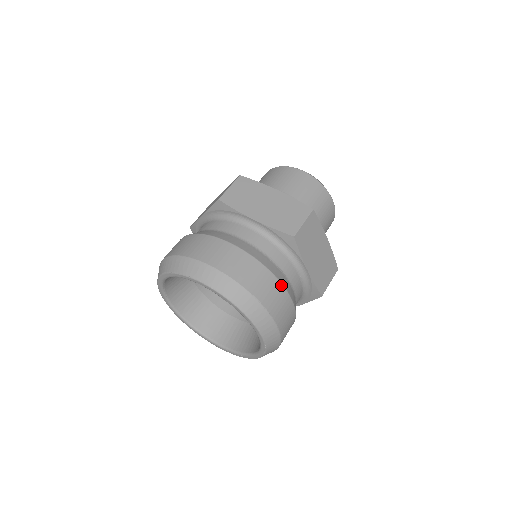
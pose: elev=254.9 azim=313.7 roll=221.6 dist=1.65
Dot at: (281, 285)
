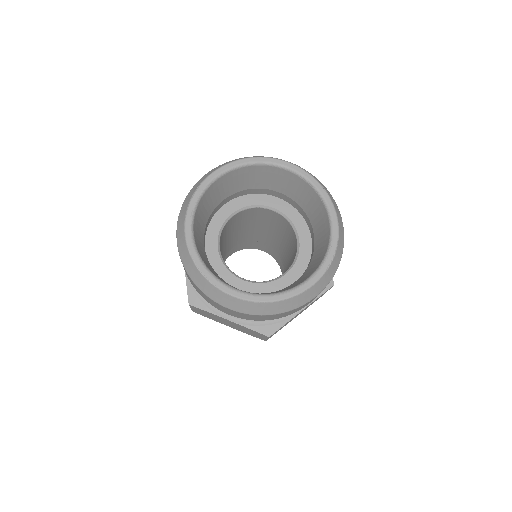
Dot at: occluded
